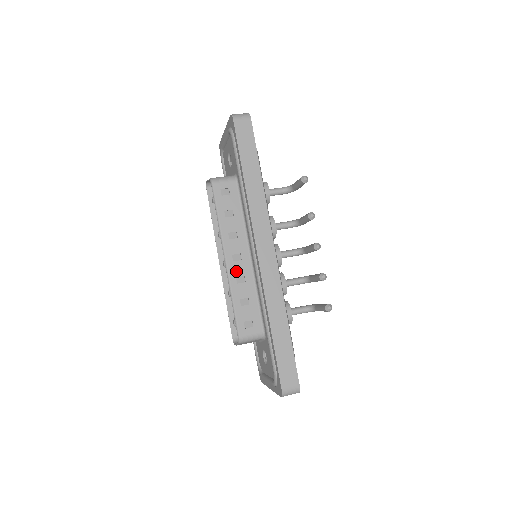
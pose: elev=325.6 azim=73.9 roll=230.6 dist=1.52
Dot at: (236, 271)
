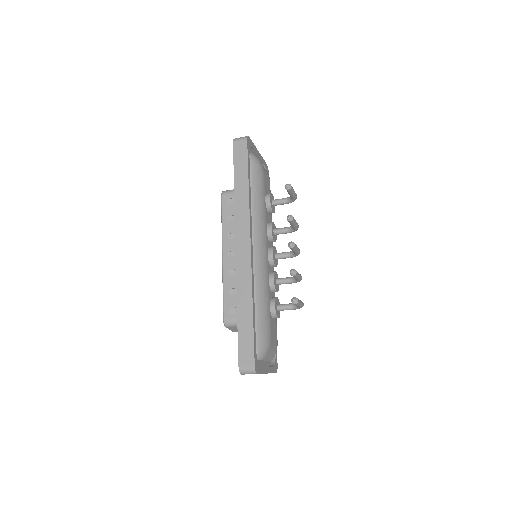
Dot at: (229, 265)
